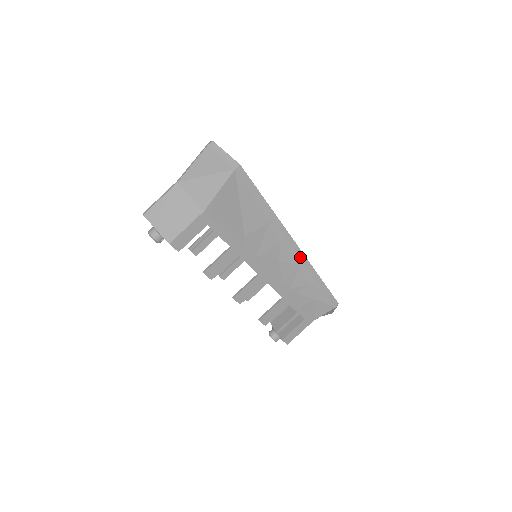
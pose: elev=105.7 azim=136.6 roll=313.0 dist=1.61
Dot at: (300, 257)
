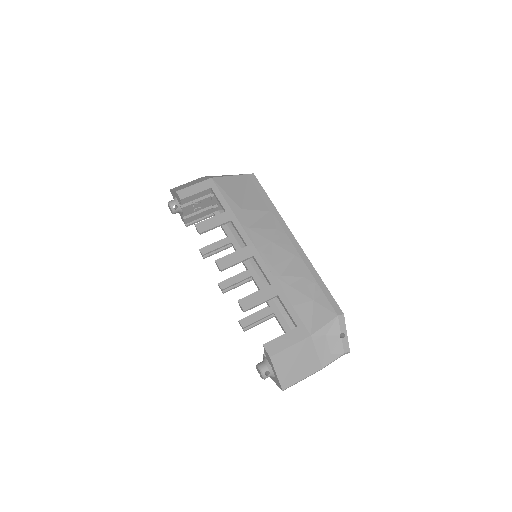
Dot at: (296, 248)
